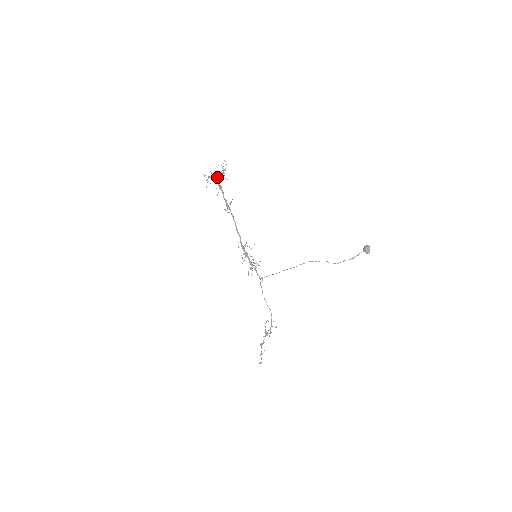
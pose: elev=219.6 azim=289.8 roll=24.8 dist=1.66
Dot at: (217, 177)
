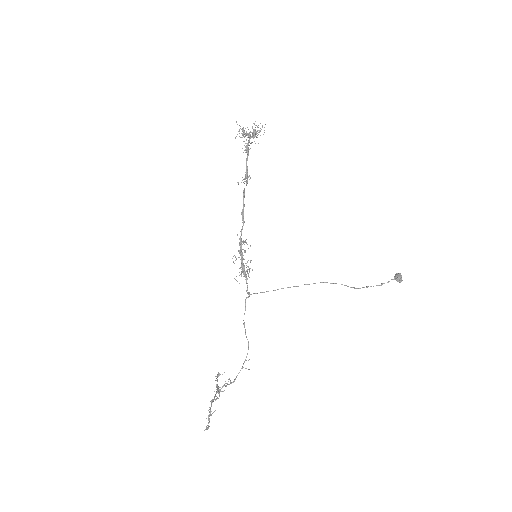
Dot at: (252, 132)
